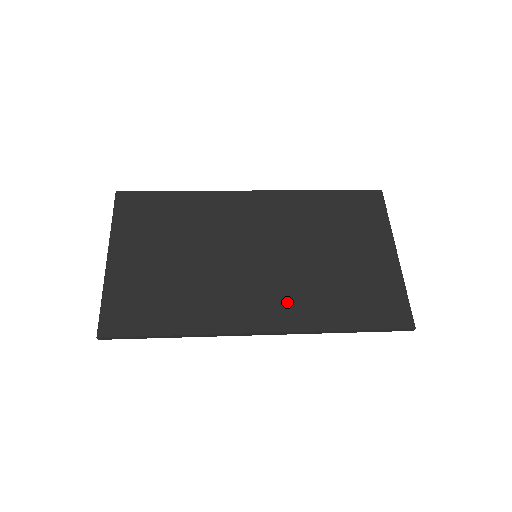
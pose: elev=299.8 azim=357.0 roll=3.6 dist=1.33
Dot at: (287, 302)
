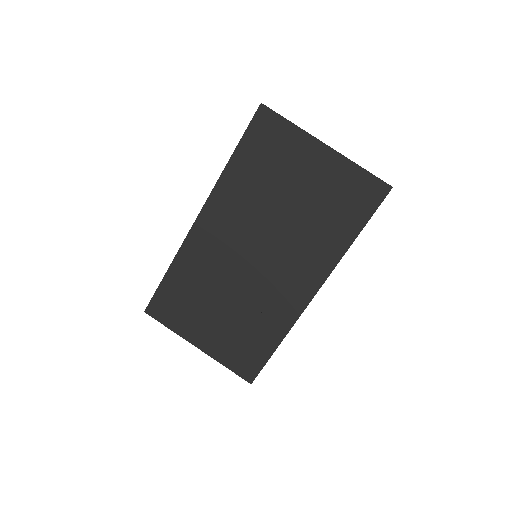
Dot at: (306, 263)
